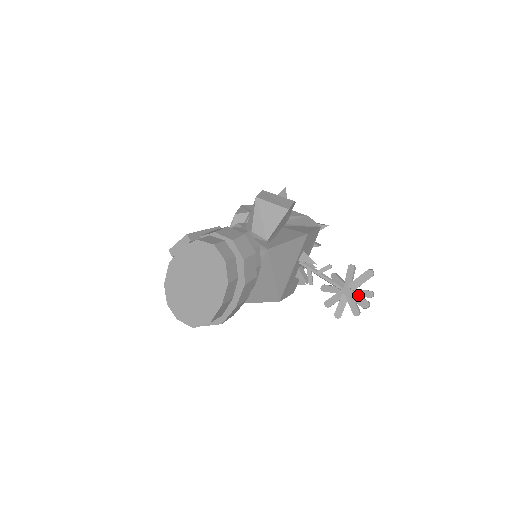
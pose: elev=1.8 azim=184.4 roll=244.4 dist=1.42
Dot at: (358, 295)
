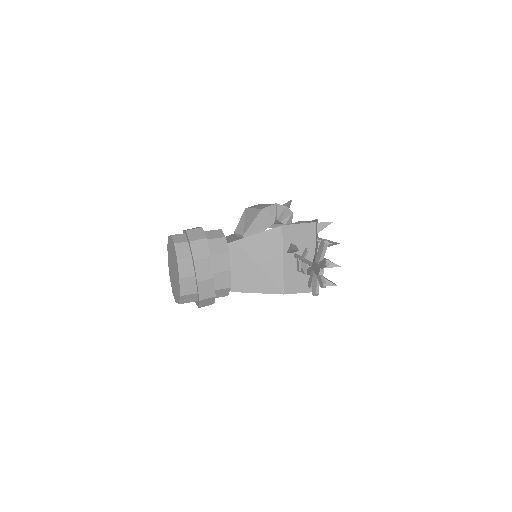
Dot at: (316, 266)
